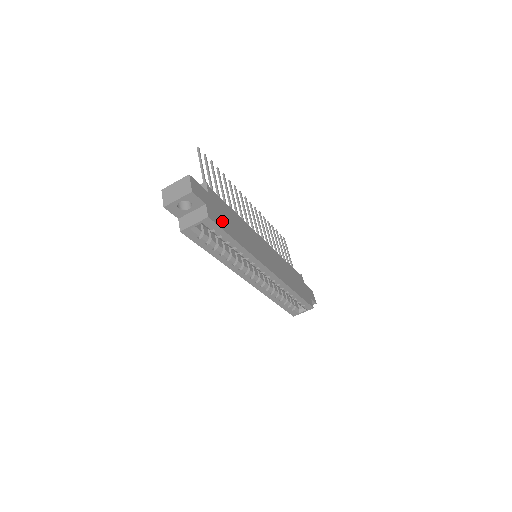
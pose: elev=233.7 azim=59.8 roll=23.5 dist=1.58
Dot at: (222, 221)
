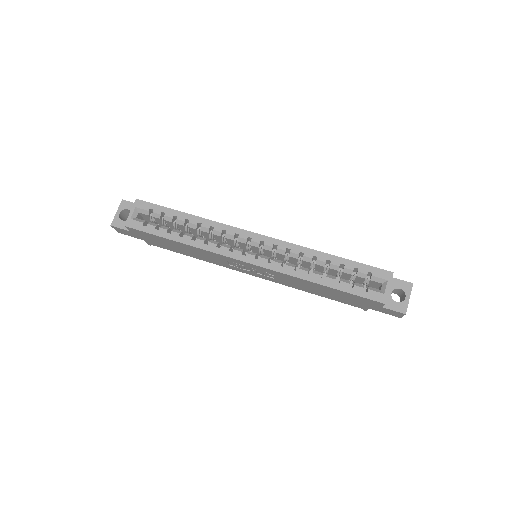
Dot at: occluded
